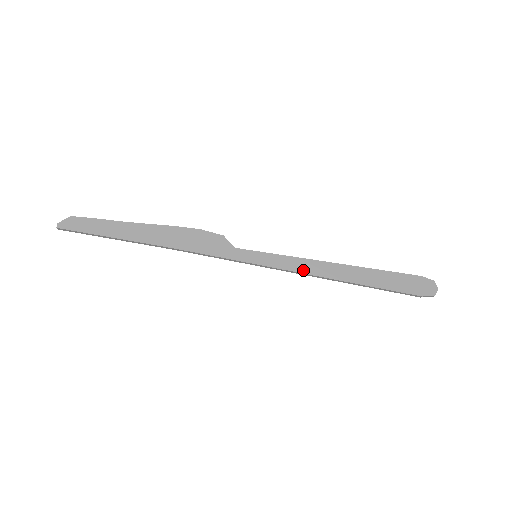
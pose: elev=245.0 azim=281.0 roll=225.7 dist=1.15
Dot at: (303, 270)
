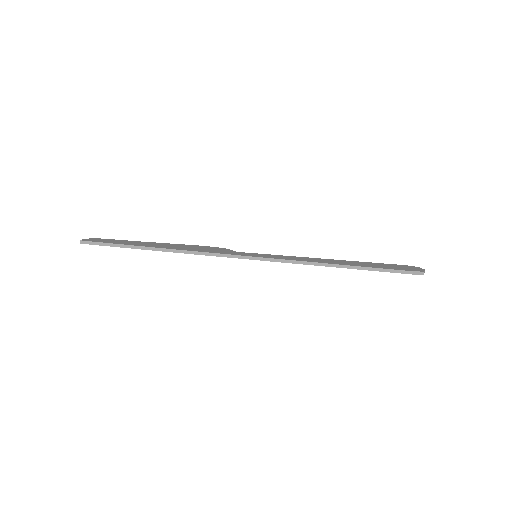
Dot at: (300, 260)
